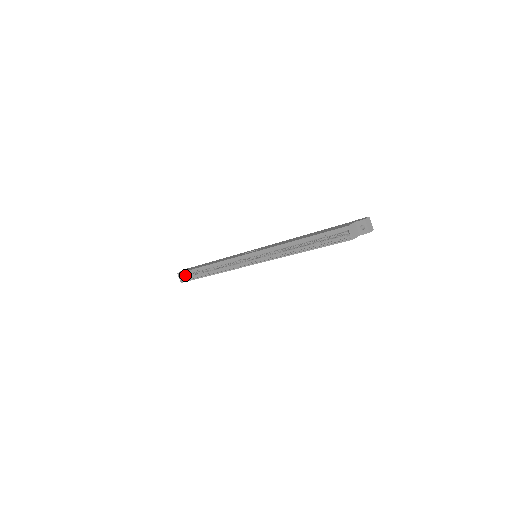
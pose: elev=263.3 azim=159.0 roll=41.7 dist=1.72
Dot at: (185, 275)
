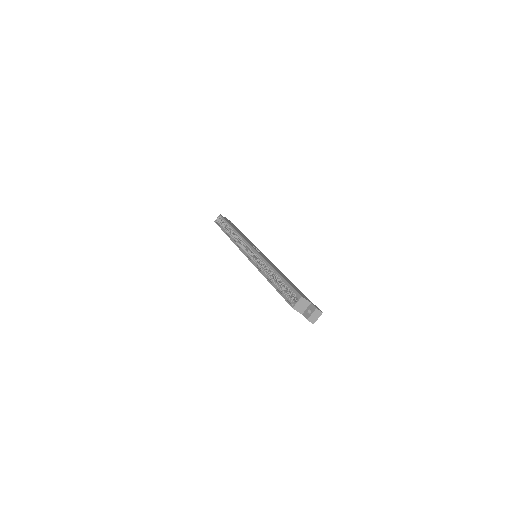
Dot at: occluded
